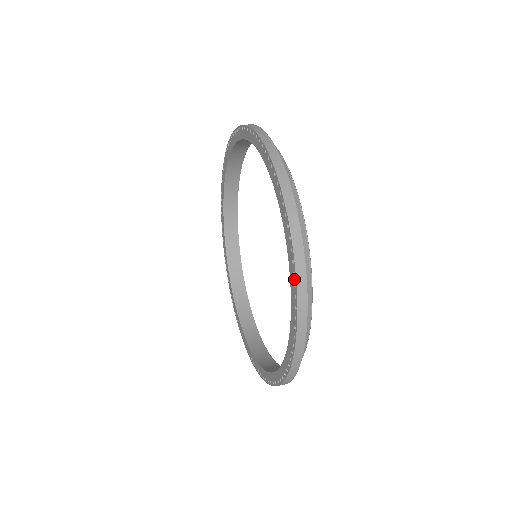
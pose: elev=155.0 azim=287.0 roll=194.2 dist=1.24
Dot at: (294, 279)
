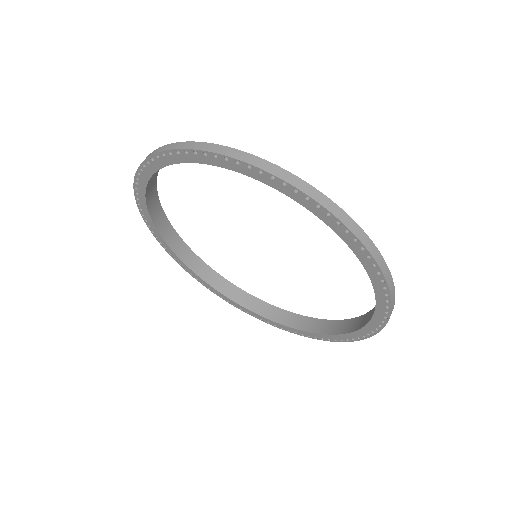
Dot at: (322, 211)
